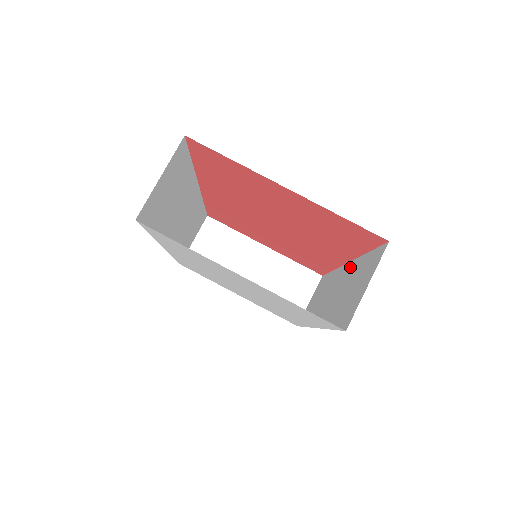
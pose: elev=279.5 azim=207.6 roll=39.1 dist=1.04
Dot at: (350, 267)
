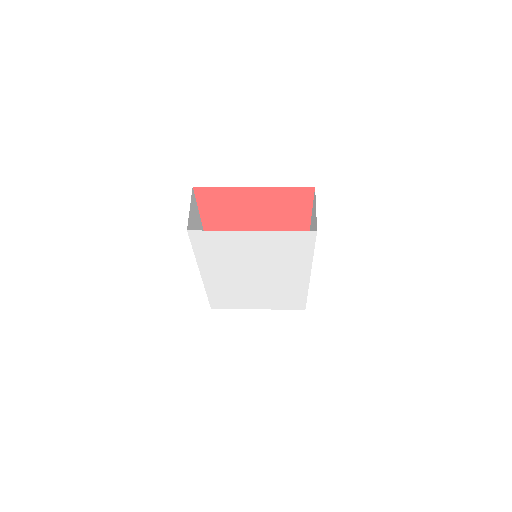
Dot at: occluded
